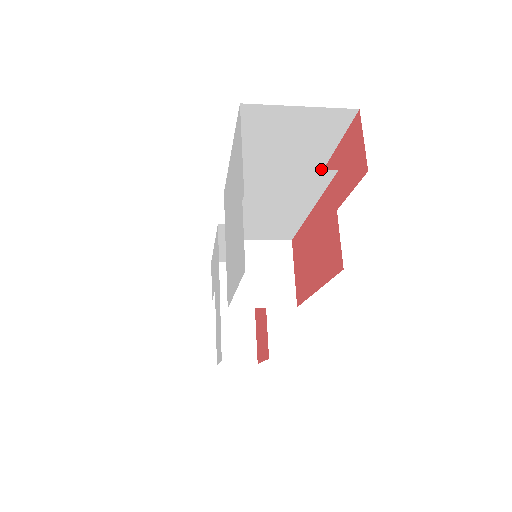
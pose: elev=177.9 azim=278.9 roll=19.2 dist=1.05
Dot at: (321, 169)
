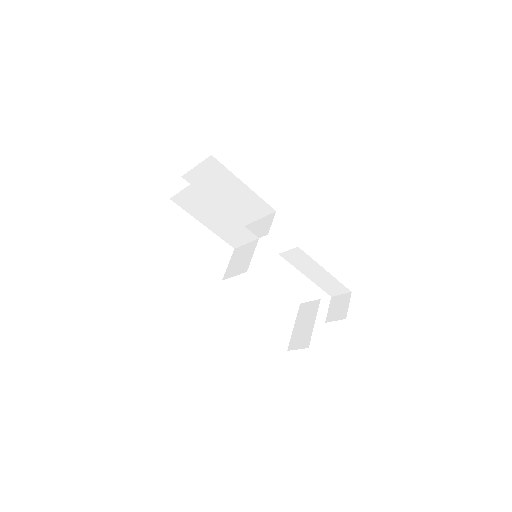
Dot at: (253, 192)
